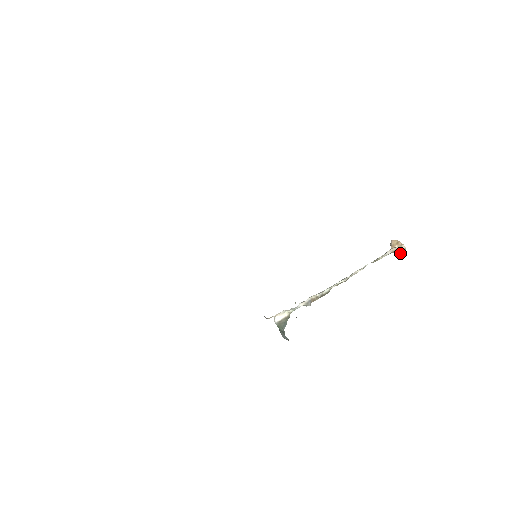
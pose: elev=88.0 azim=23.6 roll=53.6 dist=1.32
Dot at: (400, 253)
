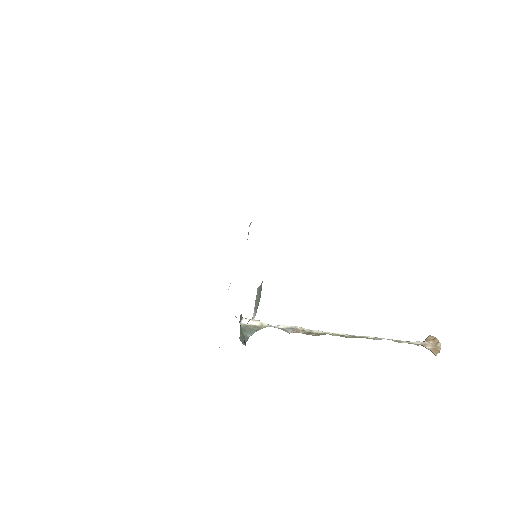
Dot at: (433, 351)
